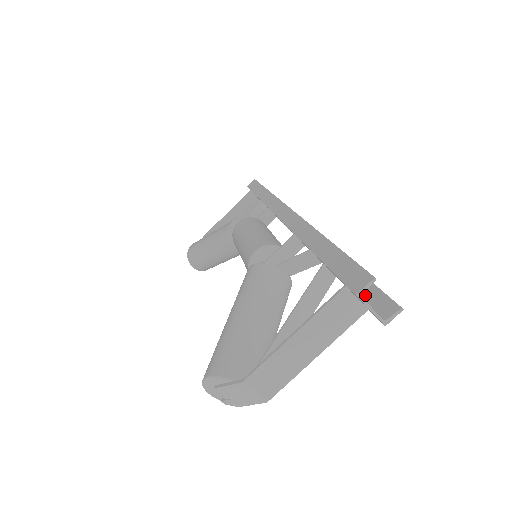
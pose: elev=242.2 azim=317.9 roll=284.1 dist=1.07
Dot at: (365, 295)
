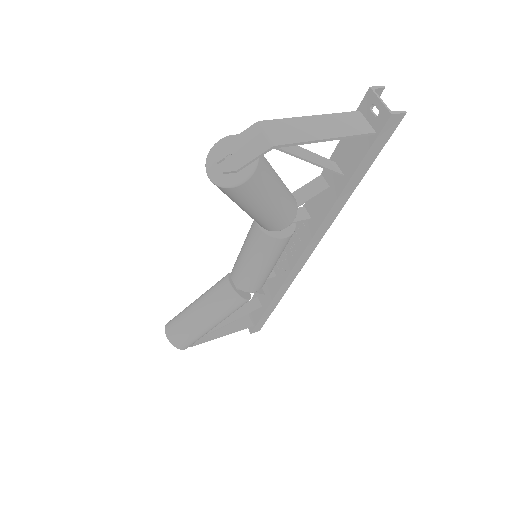
Dot at: (372, 146)
